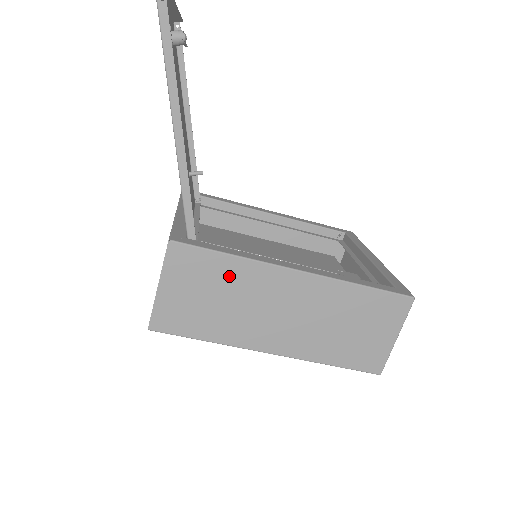
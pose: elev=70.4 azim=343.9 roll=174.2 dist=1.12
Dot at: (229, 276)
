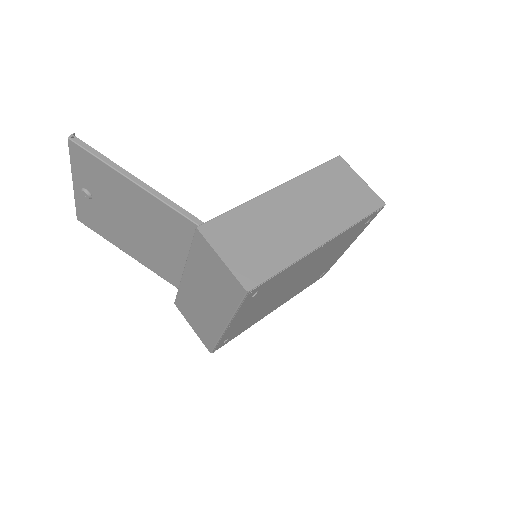
Dot at: (249, 219)
